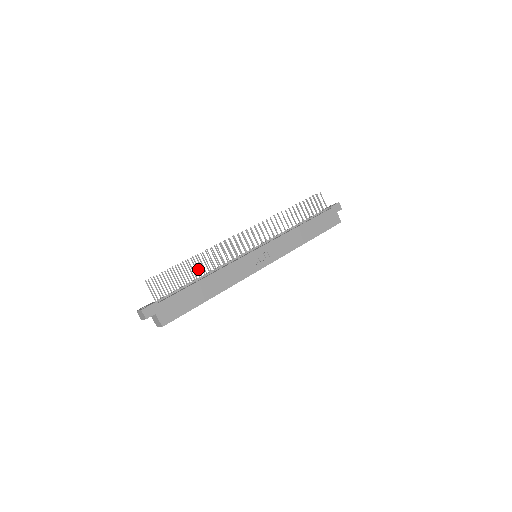
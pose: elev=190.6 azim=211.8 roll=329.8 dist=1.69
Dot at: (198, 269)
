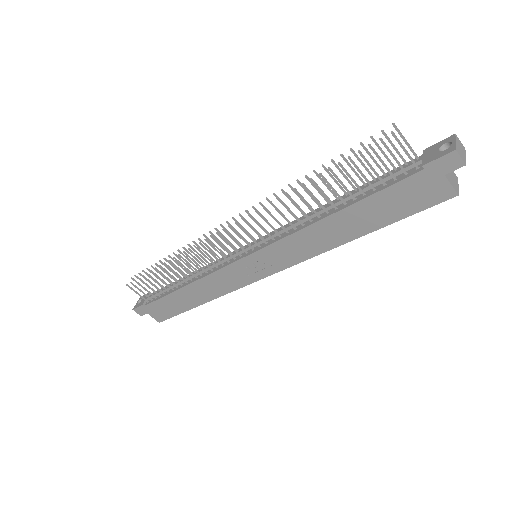
Dot at: occluded
